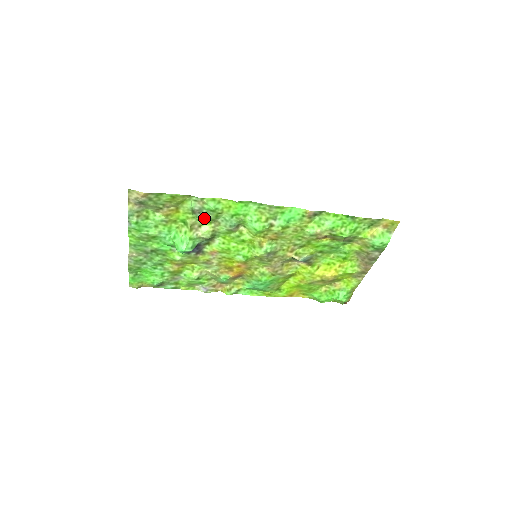
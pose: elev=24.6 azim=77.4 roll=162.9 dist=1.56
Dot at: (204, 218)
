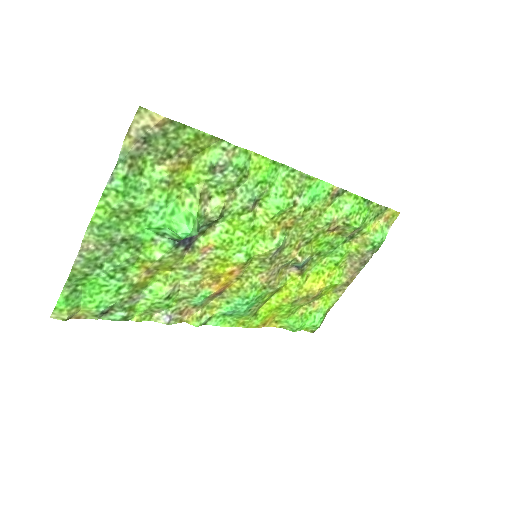
Dot at: (221, 183)
